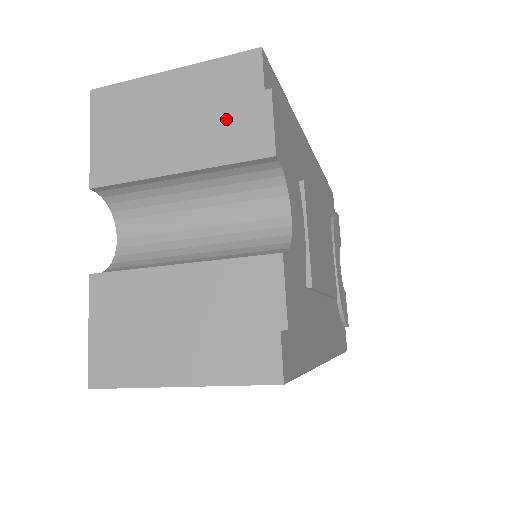
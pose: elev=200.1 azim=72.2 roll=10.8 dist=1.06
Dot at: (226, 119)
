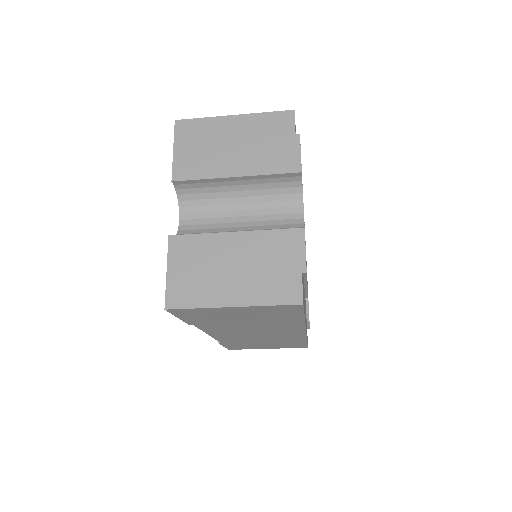
Dot at: (270, 148)
